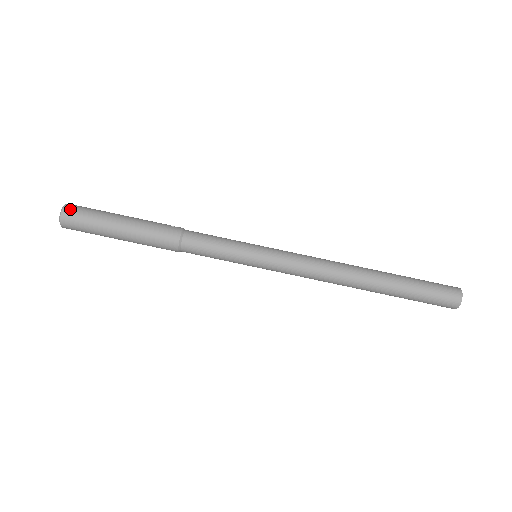
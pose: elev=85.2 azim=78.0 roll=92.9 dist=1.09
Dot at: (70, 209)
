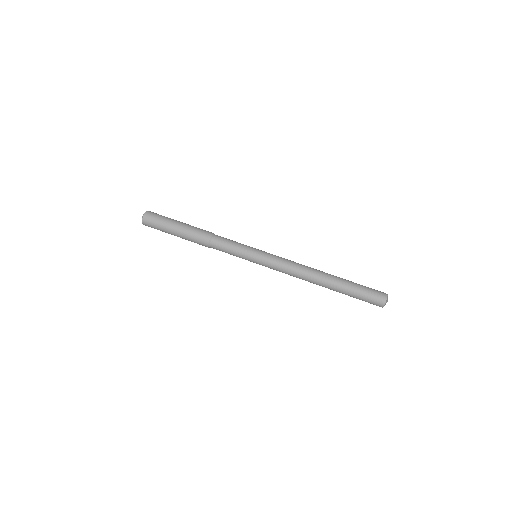
Dot at: (149, 214)
